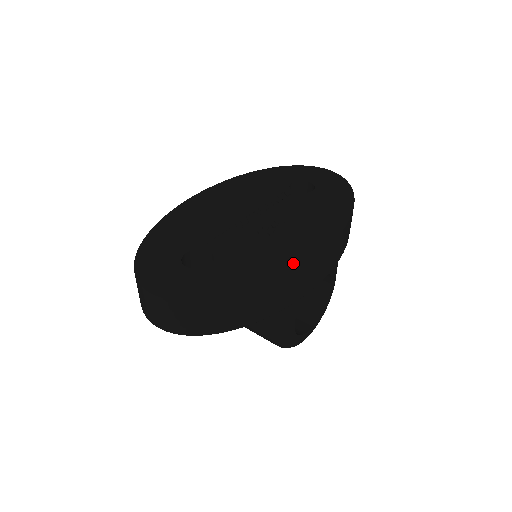
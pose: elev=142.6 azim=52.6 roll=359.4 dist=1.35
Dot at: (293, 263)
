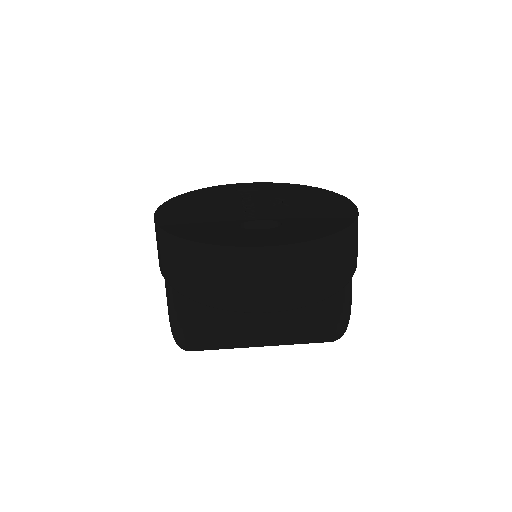
Dot at: (346, 206)
